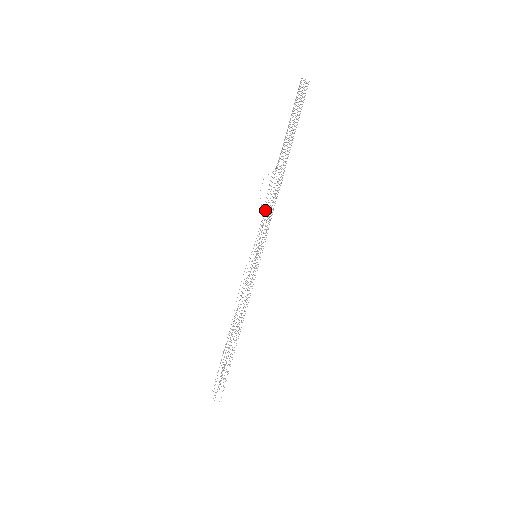
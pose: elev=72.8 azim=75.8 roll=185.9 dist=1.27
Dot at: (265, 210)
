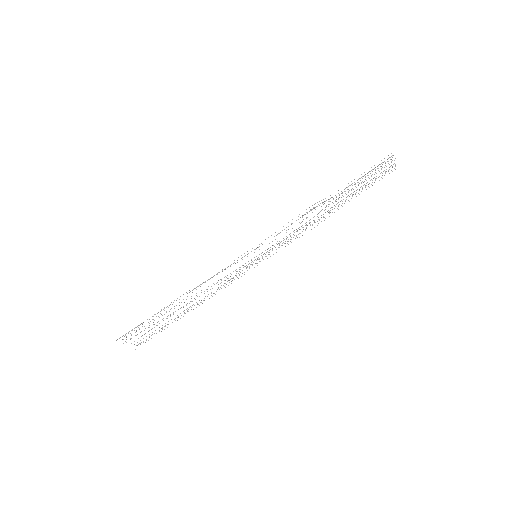
Dot at: occluded
